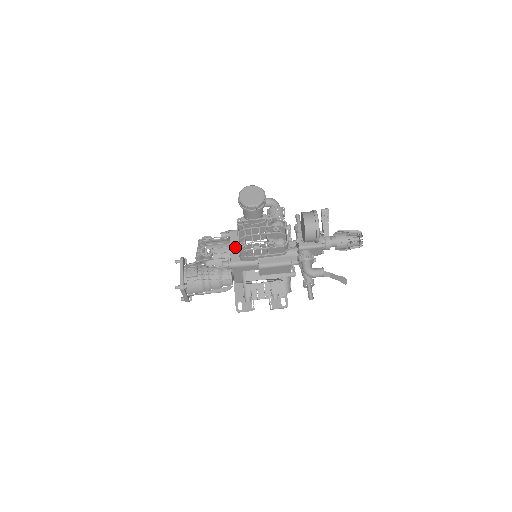
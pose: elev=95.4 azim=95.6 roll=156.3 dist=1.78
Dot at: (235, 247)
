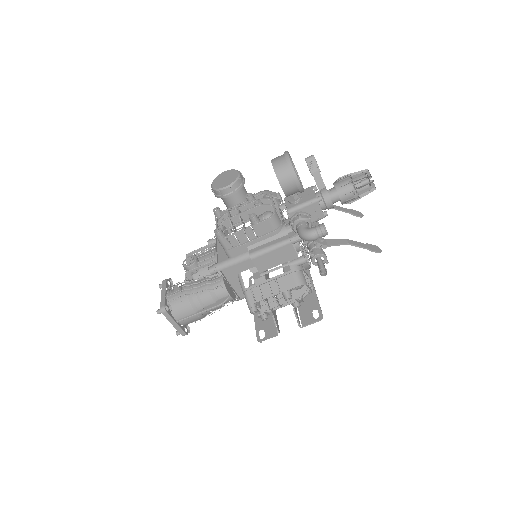
Dot at: (222, 247)
